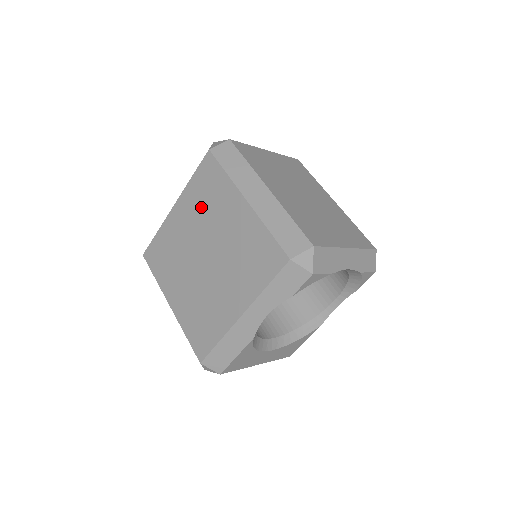
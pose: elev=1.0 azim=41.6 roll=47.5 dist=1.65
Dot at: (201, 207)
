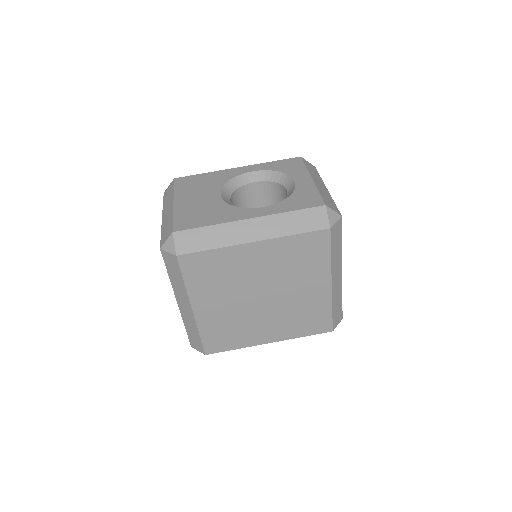
Dot at: (287, 264)
